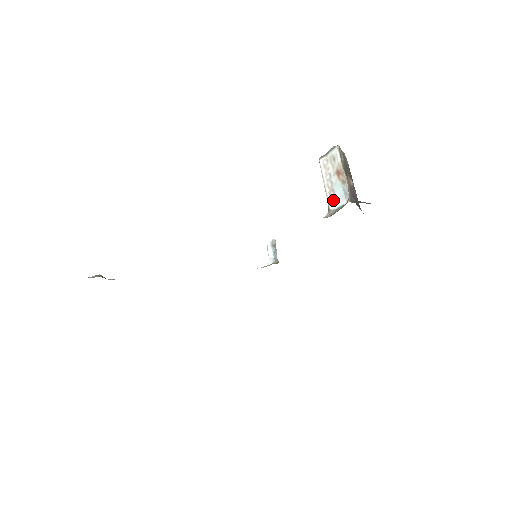
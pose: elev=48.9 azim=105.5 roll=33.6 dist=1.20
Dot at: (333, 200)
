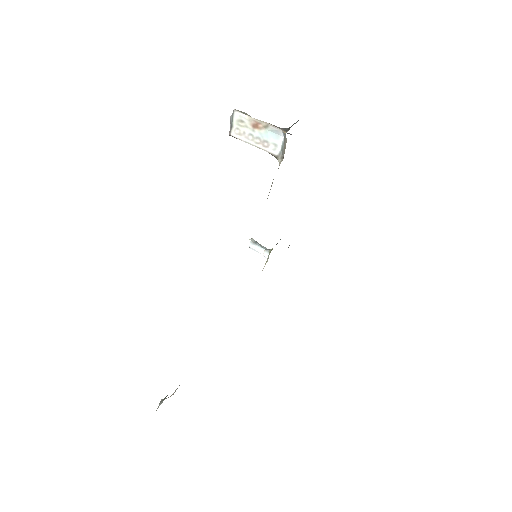
Dot at: (272, 147)
